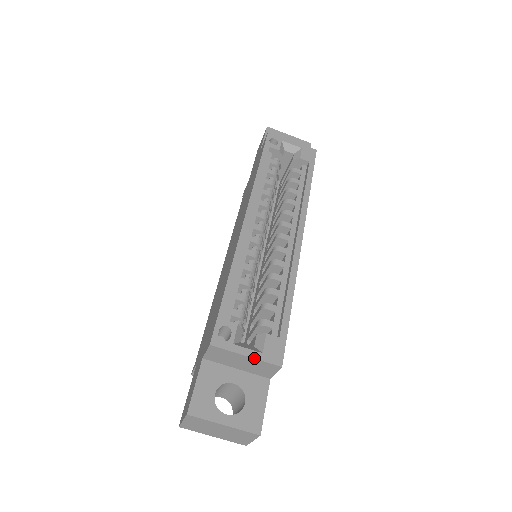
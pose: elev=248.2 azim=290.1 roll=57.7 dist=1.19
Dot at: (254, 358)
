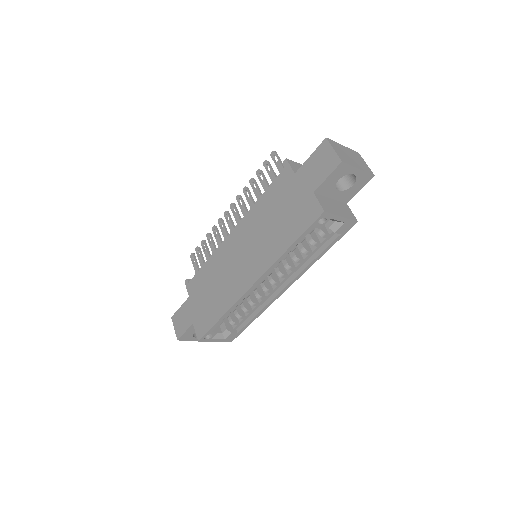
Dot at: occluded
